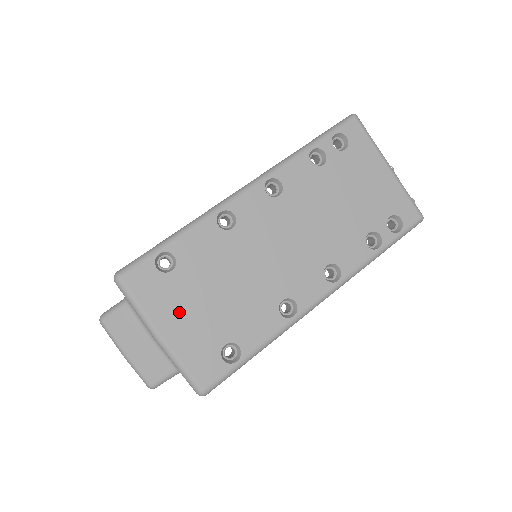
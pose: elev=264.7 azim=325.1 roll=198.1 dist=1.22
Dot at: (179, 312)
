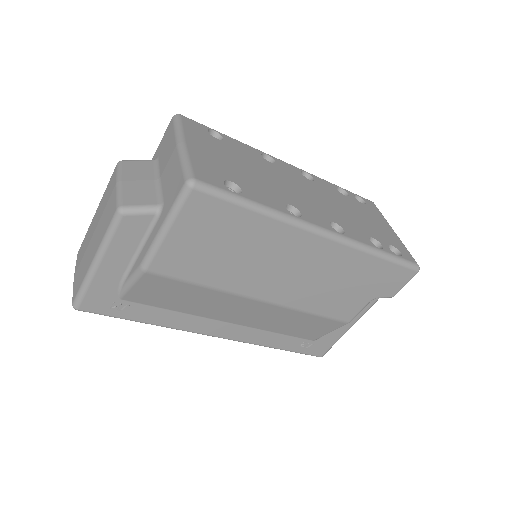
Dot at: (208, 148)
